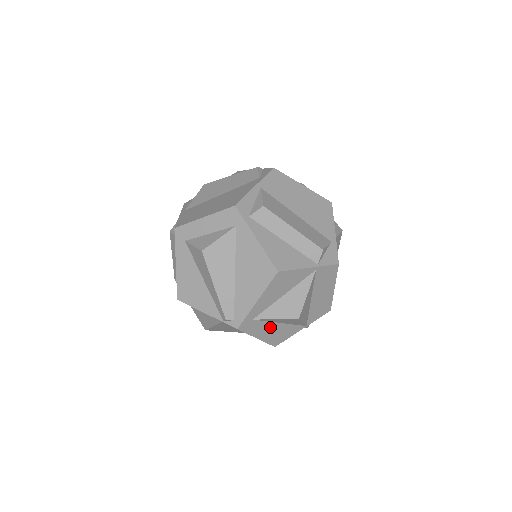
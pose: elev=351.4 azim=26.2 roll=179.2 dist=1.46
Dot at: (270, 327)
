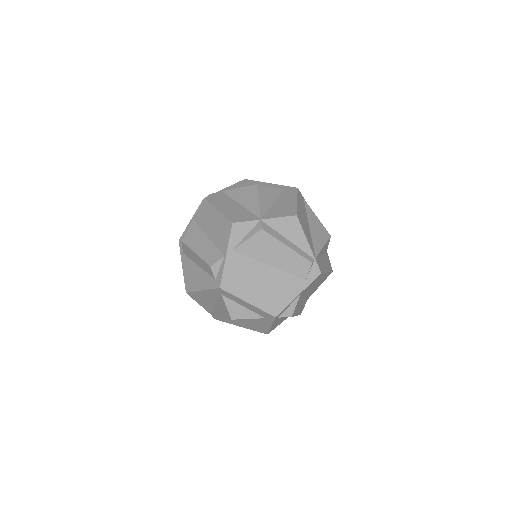
Dot at: occluded
